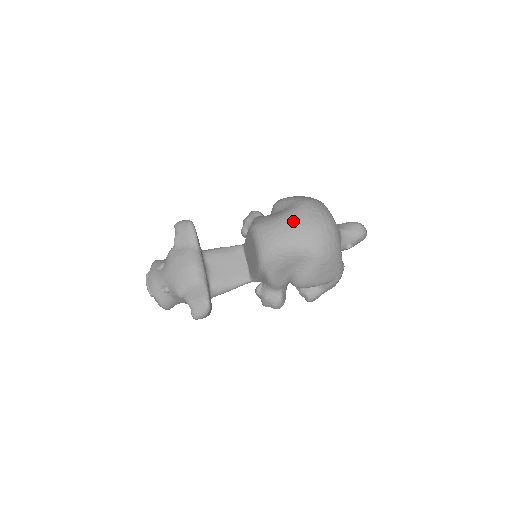
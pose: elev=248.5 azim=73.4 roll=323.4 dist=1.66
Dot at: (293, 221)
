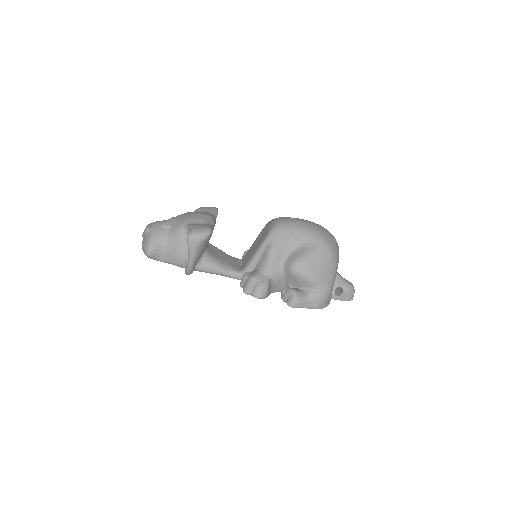
Dot at: (310, 221)
